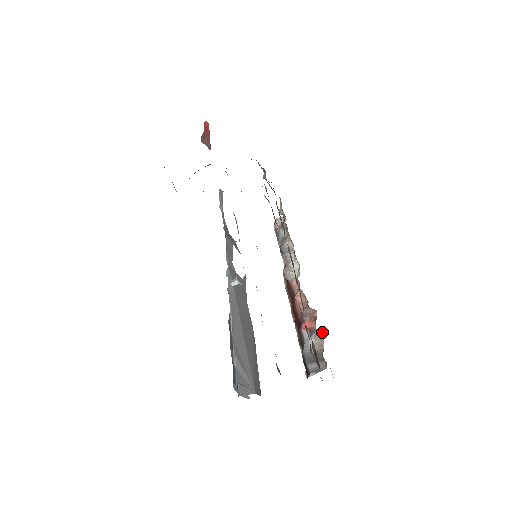
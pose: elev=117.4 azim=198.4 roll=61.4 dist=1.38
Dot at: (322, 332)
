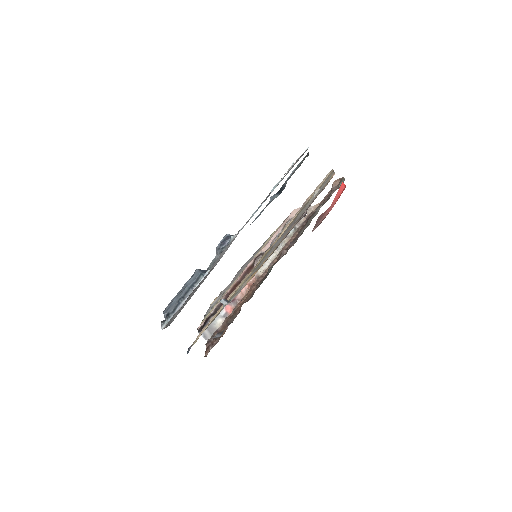
Dot at: occluded
